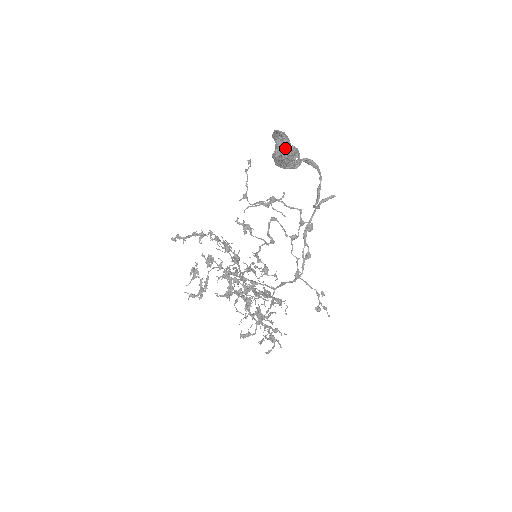
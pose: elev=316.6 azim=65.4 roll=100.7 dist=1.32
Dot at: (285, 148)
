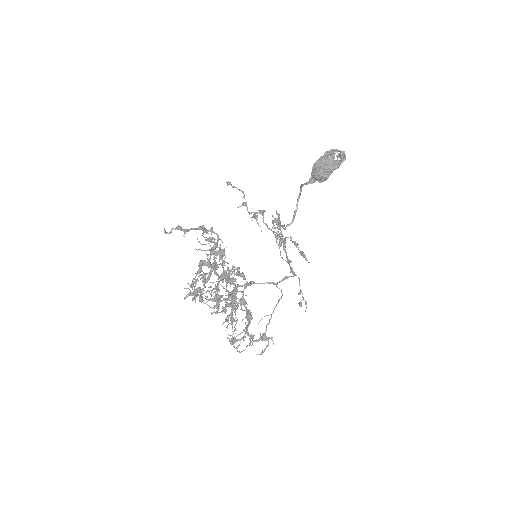
Dot at: occluded
